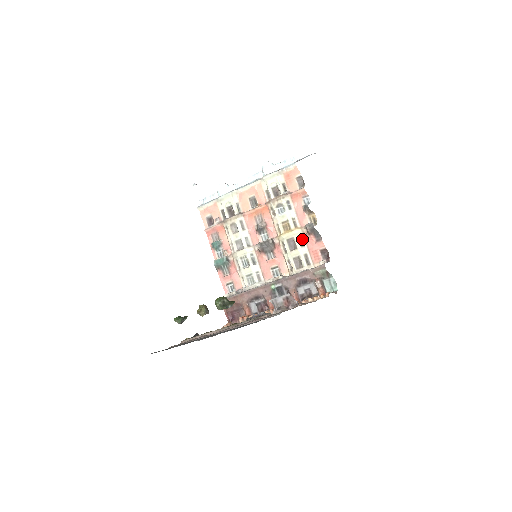
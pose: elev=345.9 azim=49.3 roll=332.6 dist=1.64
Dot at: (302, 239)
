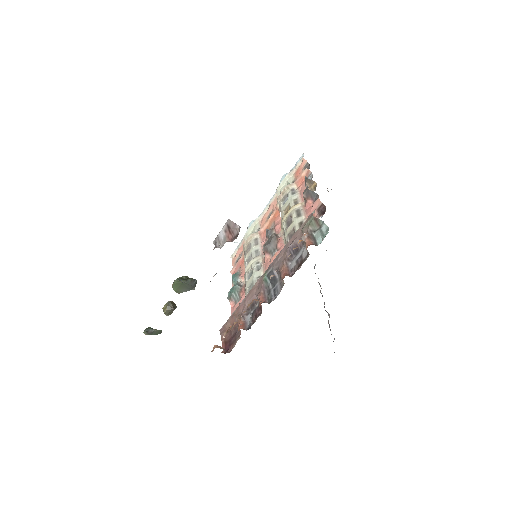
Dot at: (300, 211)
